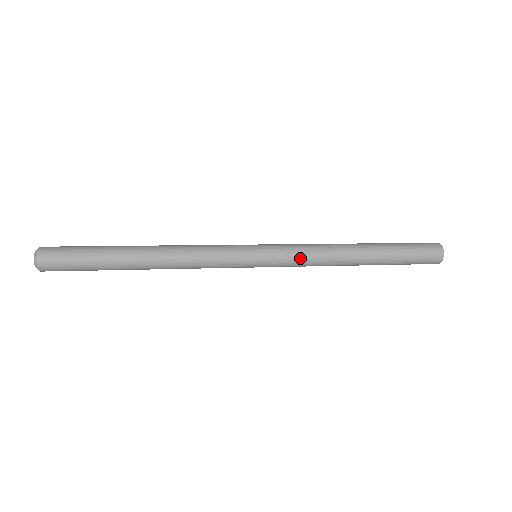
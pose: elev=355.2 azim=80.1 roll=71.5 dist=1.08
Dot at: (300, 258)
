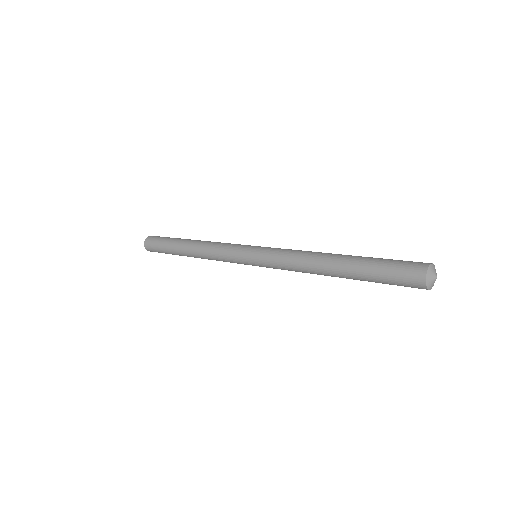
Dot at: (281, 253)
